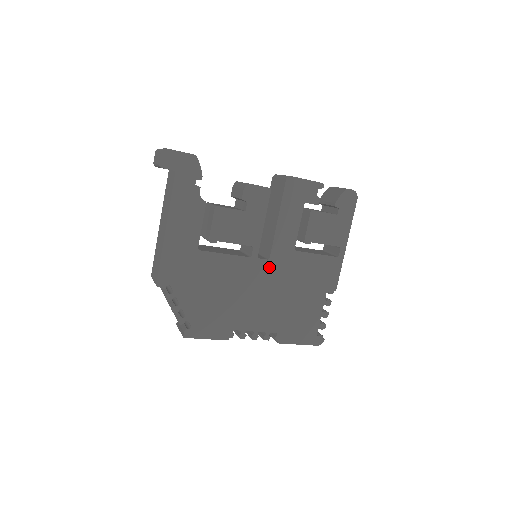
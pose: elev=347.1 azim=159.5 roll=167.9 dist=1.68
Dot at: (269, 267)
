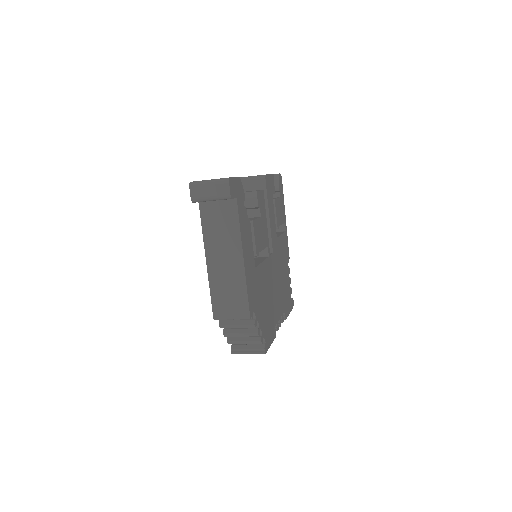
Dot at: (274, 259)
